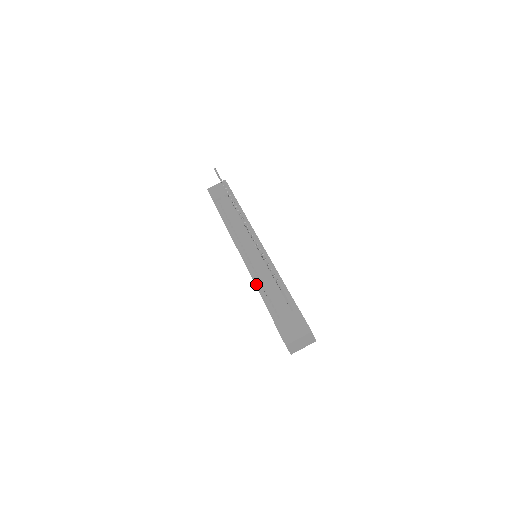
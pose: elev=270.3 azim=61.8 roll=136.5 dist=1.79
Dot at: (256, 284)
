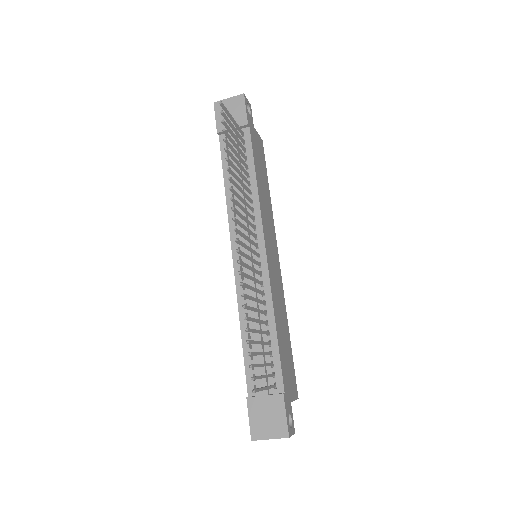
Dot at: (241, 319)
